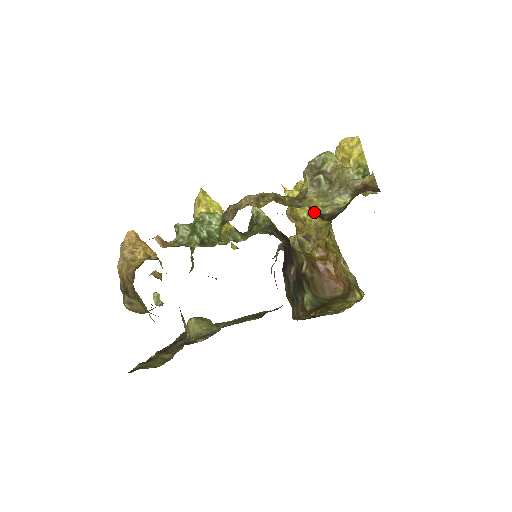
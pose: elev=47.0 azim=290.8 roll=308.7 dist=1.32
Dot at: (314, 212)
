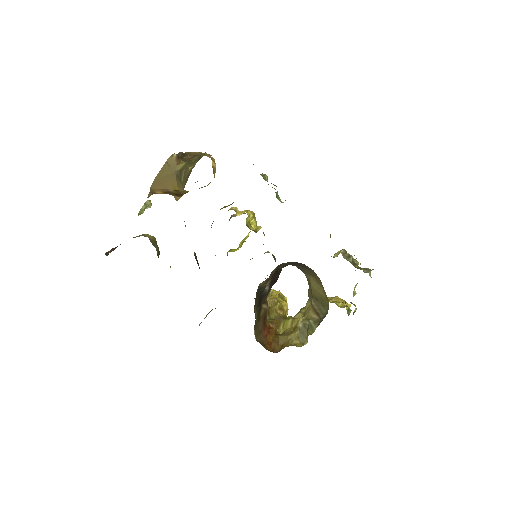
Dot at: occluded
